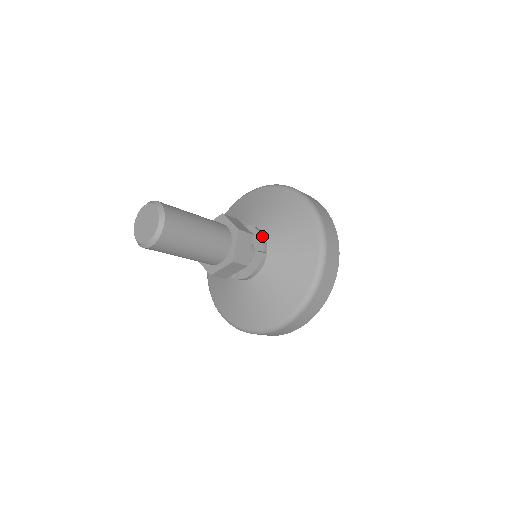
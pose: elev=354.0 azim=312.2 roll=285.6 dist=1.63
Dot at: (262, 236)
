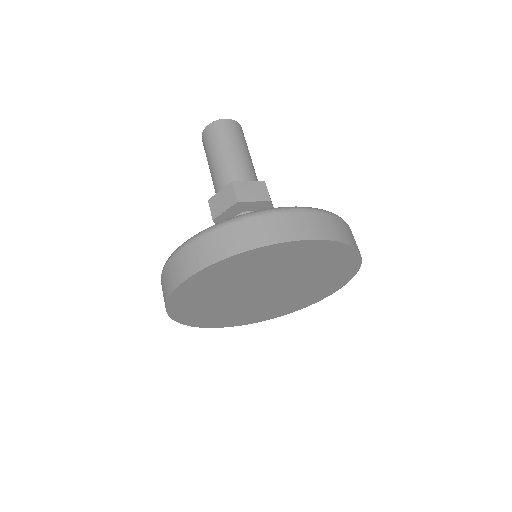
Dot at: occluded
